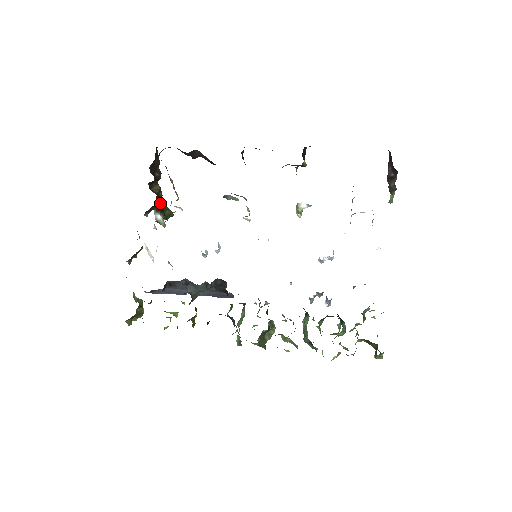
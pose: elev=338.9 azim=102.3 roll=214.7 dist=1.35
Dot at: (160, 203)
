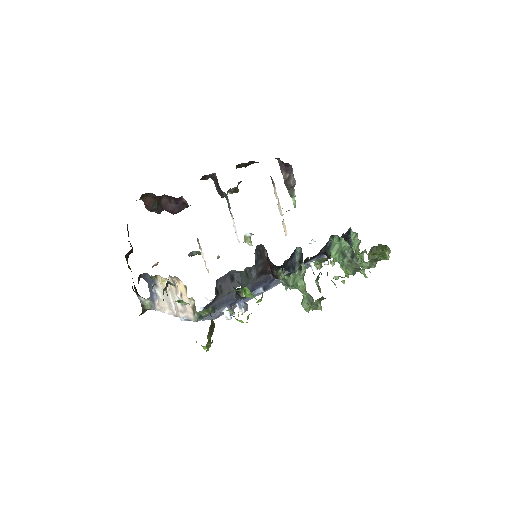
Dot at: (134, 291)
